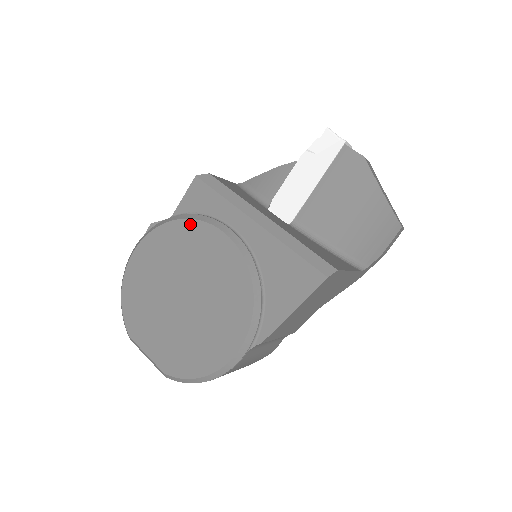
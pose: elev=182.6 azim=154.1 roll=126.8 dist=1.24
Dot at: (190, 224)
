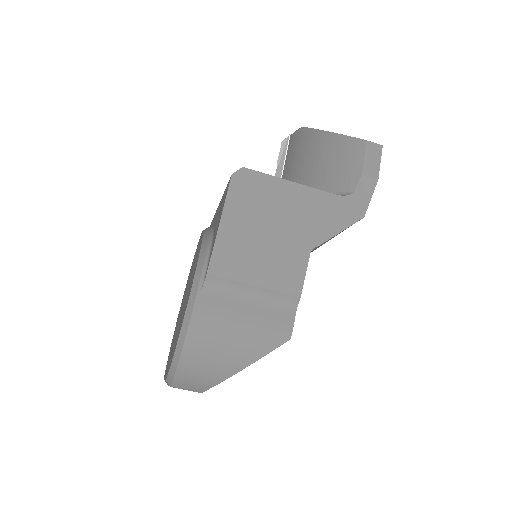
Dot at: (194, 256)
